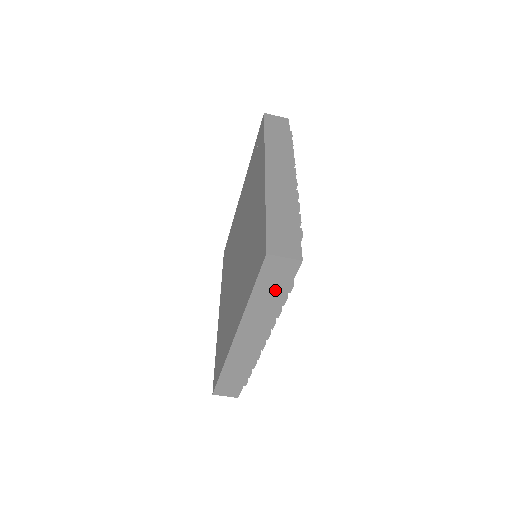
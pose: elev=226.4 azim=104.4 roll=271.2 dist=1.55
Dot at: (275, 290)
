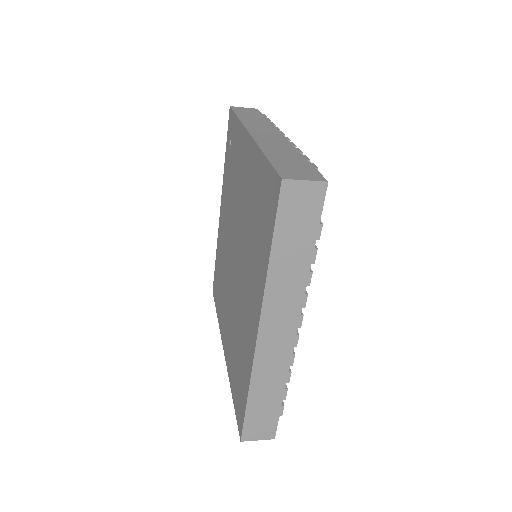
Dot at: (300, 239)
